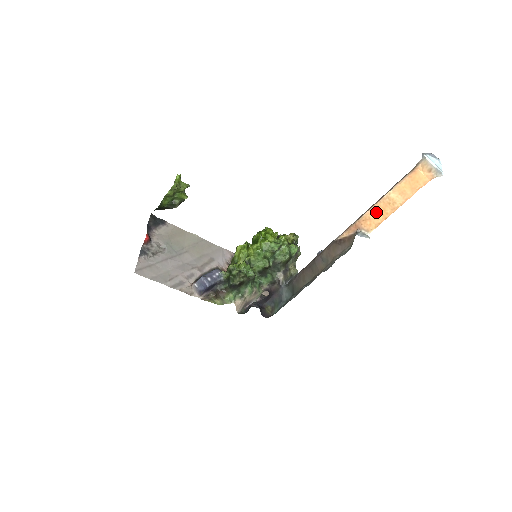
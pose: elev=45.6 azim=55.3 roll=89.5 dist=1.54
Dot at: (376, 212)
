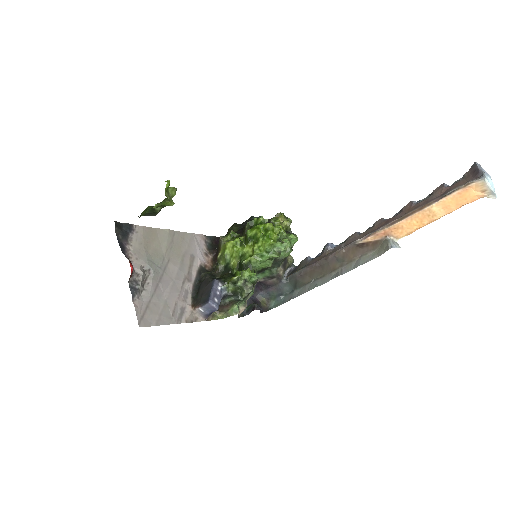
Dot at: (412, 222)
